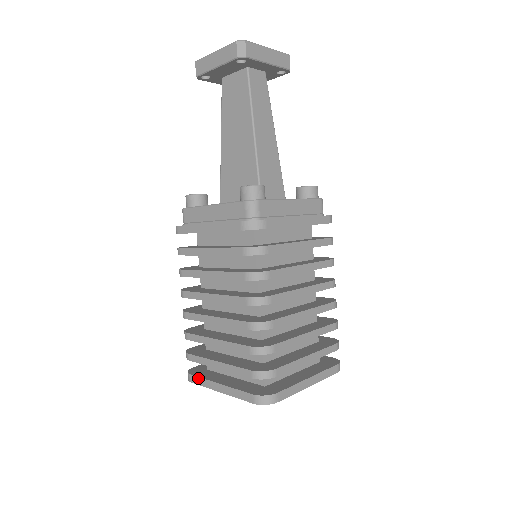
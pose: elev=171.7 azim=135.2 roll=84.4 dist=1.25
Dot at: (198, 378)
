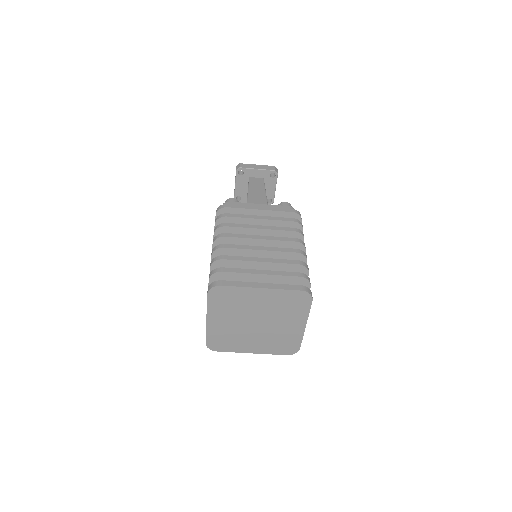
Dot at: occluded
